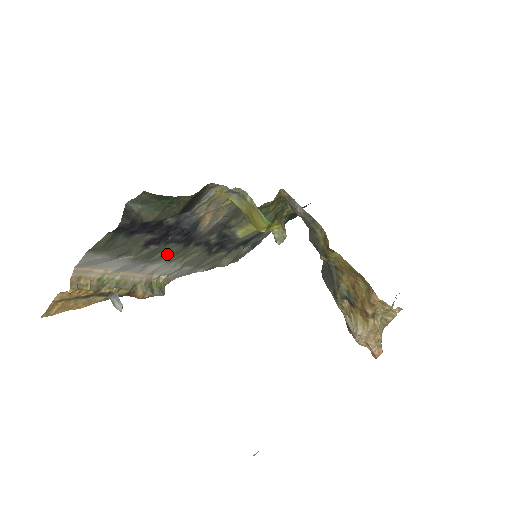
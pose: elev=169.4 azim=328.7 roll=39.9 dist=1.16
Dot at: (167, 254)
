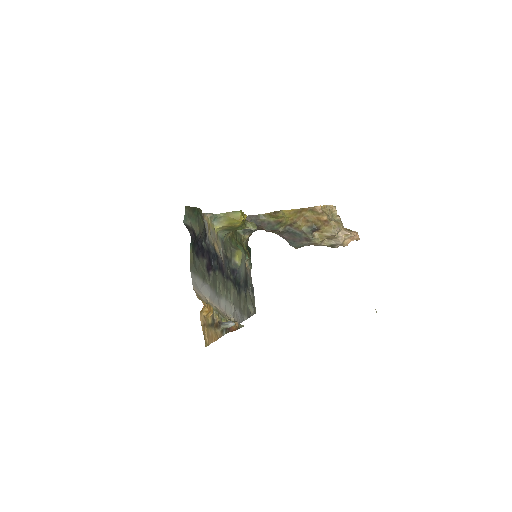
Dot at: (220, 286)
